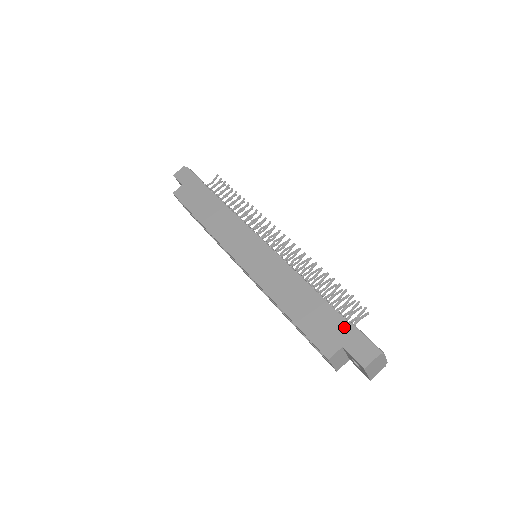
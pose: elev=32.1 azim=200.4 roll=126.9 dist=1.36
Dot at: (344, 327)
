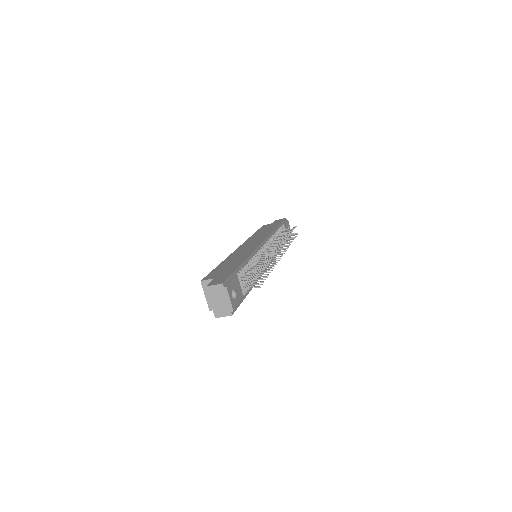
Dot at: (229, 272)
